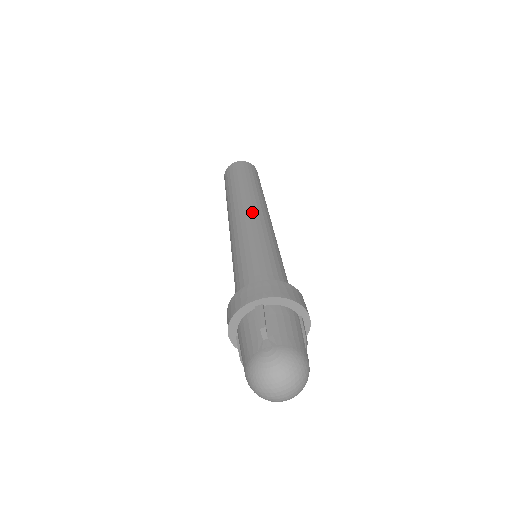
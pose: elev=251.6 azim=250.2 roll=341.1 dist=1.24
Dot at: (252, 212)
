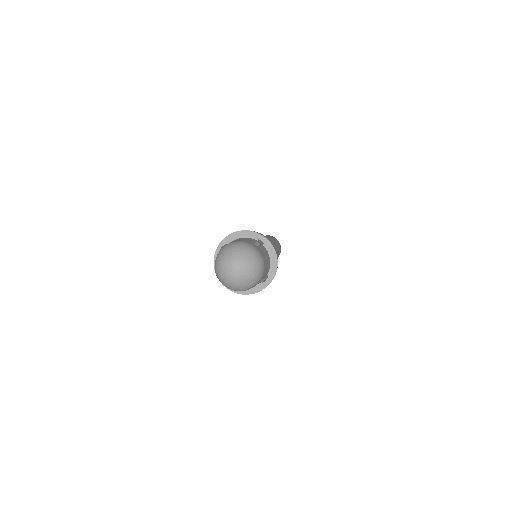
Dot at: occluded
